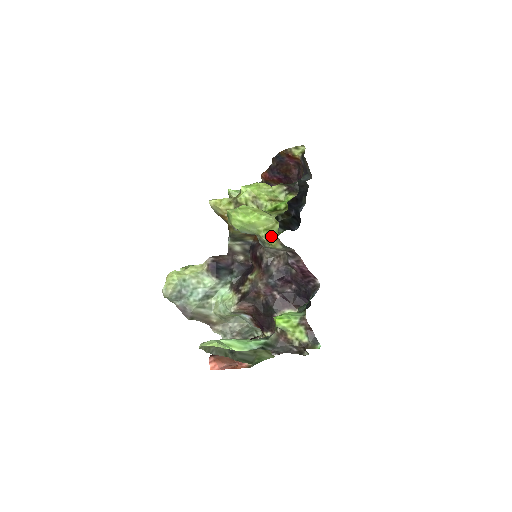
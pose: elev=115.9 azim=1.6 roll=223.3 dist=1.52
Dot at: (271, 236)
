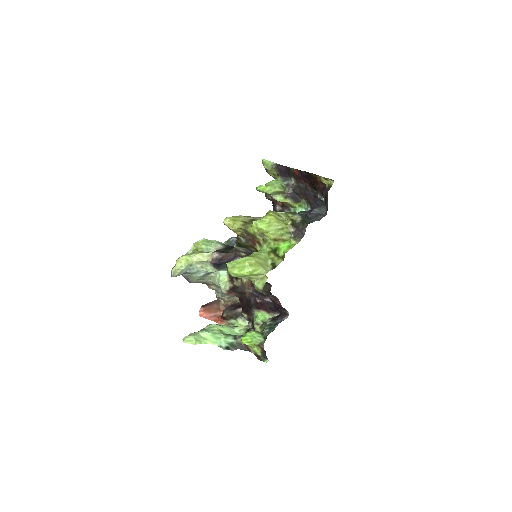
Dot at: (257, 287)
